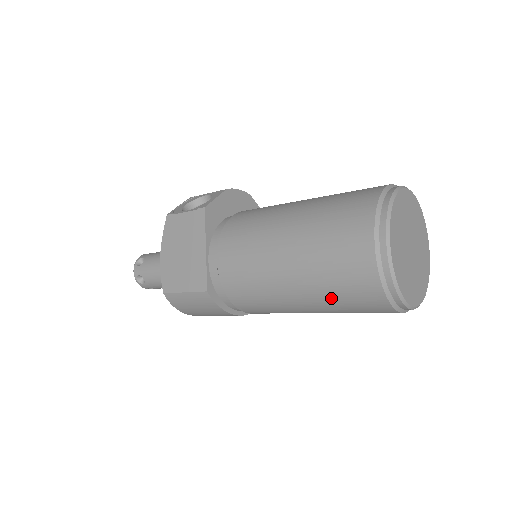
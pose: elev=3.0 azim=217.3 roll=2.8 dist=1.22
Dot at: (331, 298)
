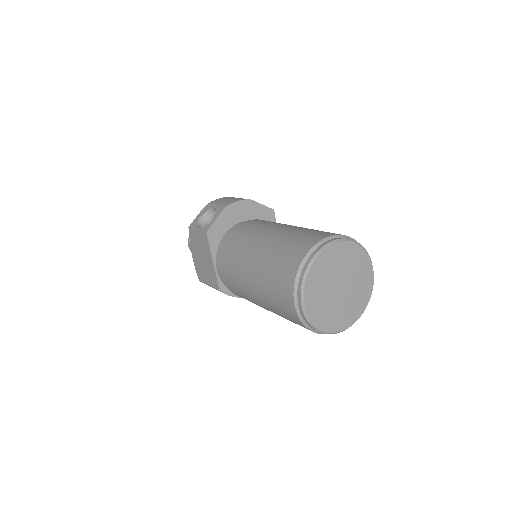
Dot at: occluded
